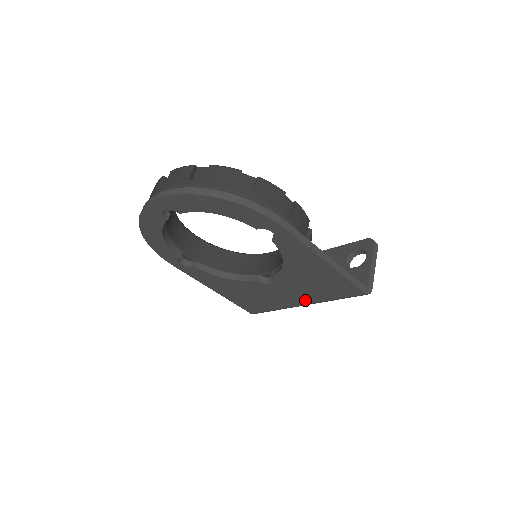
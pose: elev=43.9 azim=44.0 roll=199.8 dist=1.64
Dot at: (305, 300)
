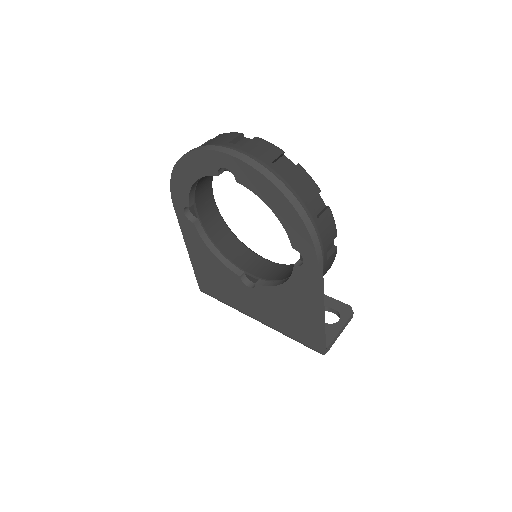
Dot at: (263, 318)
